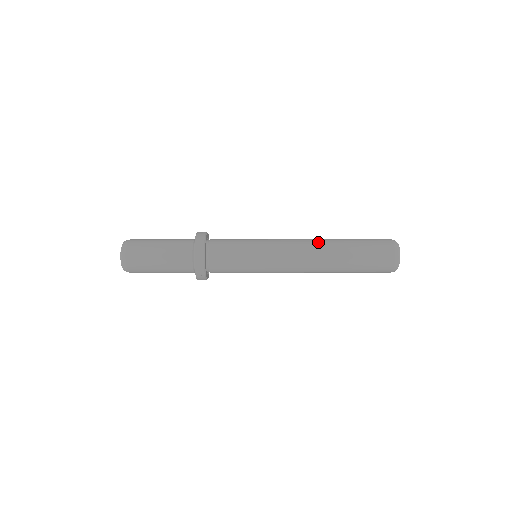
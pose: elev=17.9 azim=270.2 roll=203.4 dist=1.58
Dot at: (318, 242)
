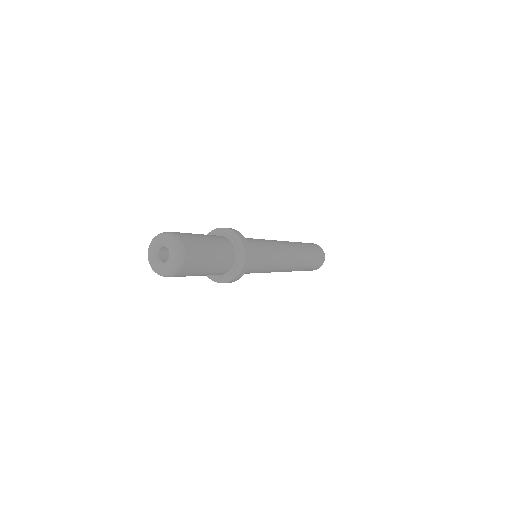
Dot at: occluded
